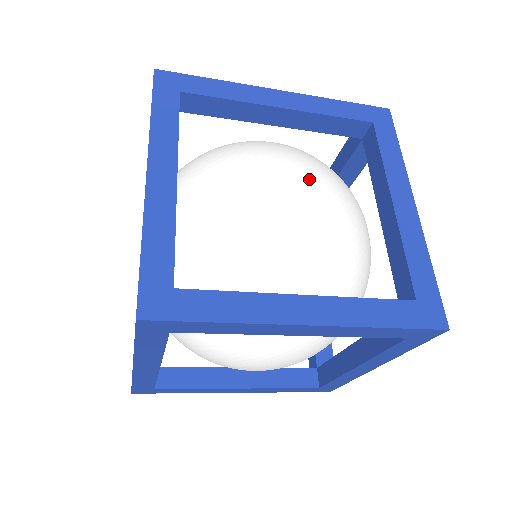
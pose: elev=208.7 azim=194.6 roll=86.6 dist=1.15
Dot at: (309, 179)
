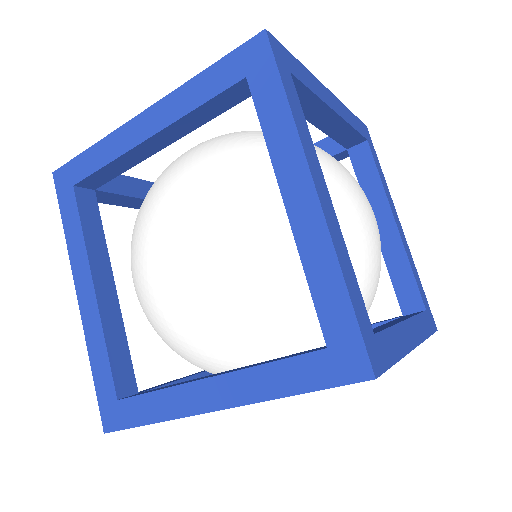
Dot at: occluded
